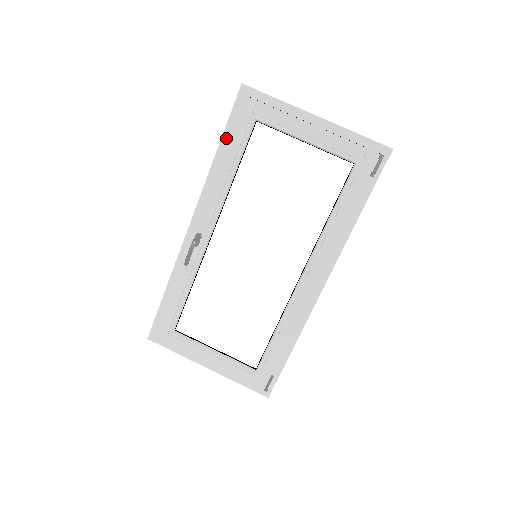
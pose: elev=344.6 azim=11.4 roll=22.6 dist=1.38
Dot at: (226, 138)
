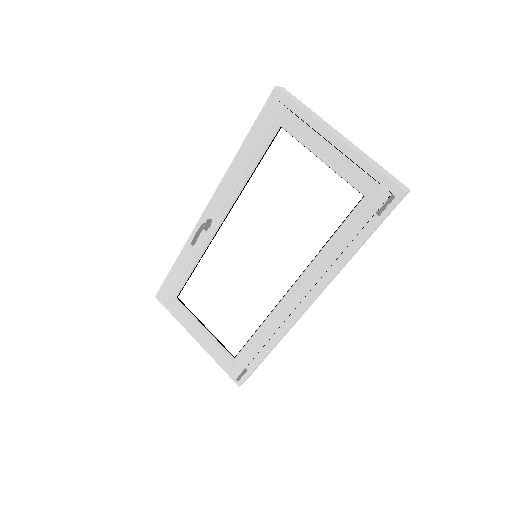
Dot at: (251, 136)
